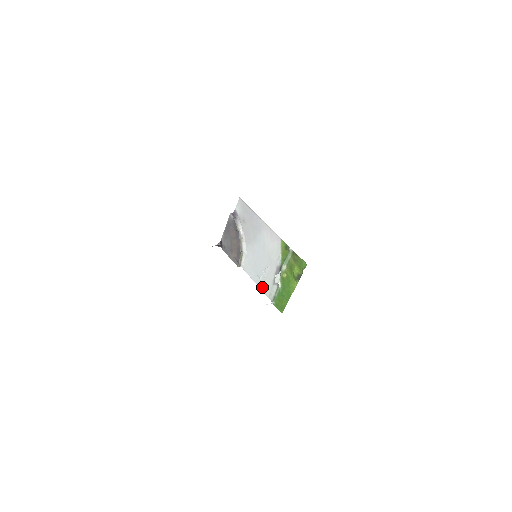
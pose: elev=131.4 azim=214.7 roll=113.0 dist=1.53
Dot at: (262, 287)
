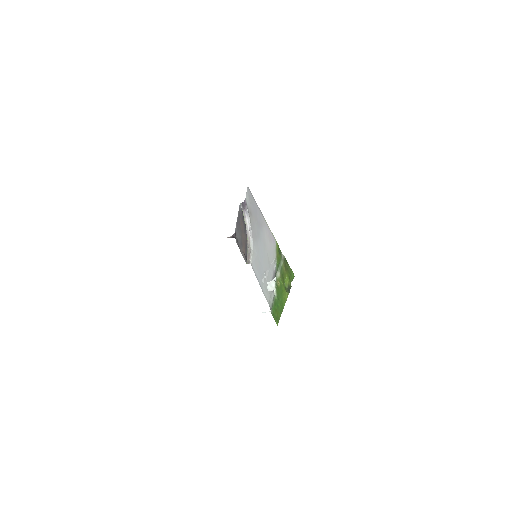
Dot at: (264, 291)
